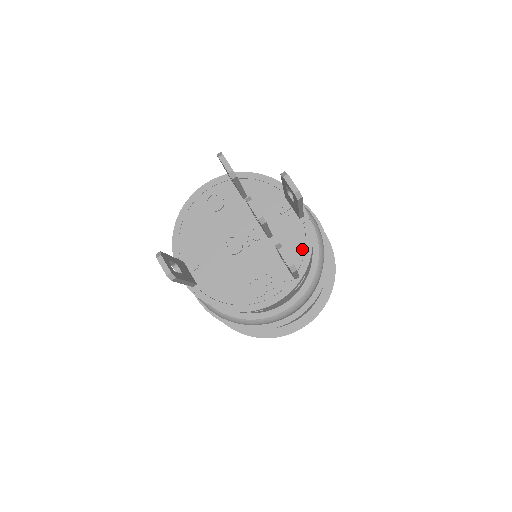
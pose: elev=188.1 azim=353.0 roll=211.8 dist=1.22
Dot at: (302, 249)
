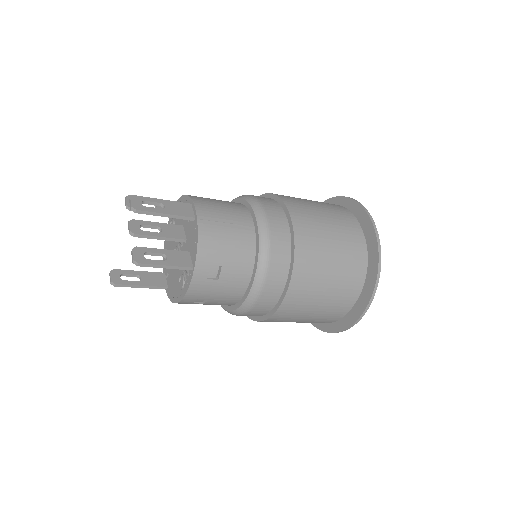
Dot at: (194, 245)
